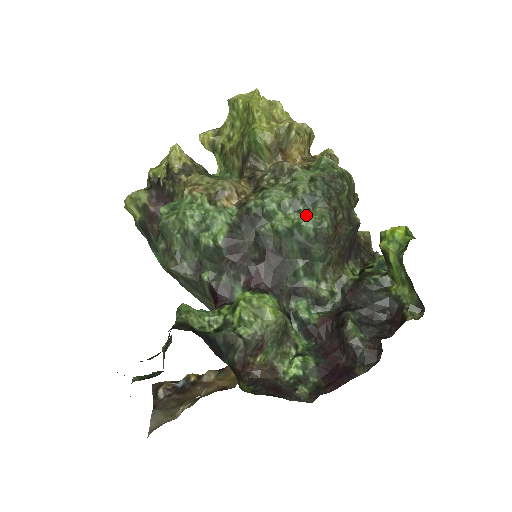
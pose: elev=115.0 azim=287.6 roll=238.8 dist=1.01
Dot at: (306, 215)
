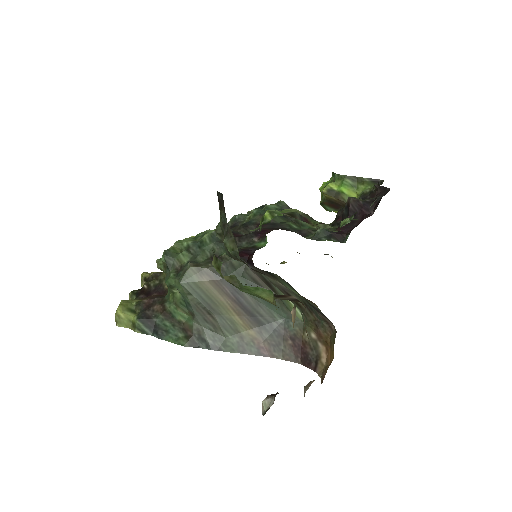
Dot at: occluded
